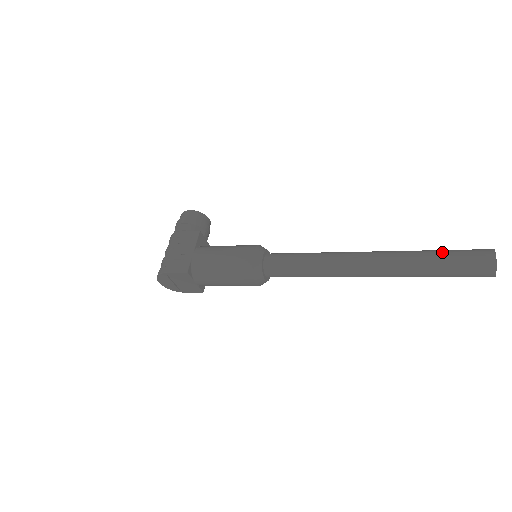
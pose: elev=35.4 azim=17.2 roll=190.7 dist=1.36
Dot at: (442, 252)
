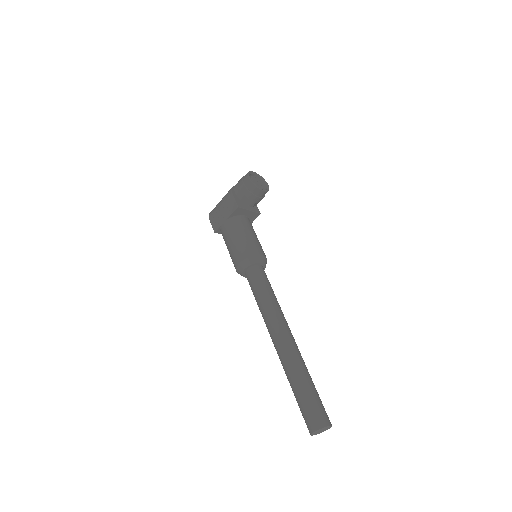
Dot at: (301, 391)
